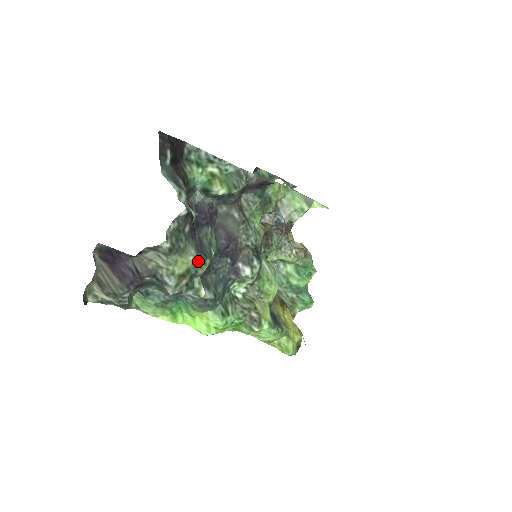
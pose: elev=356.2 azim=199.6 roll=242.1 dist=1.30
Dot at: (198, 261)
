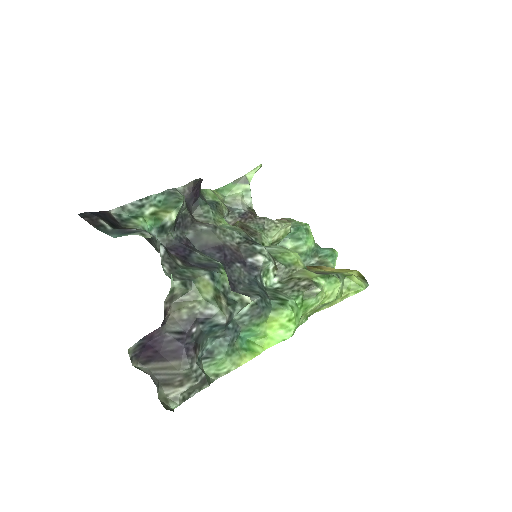
Dot at: (214, 275)
